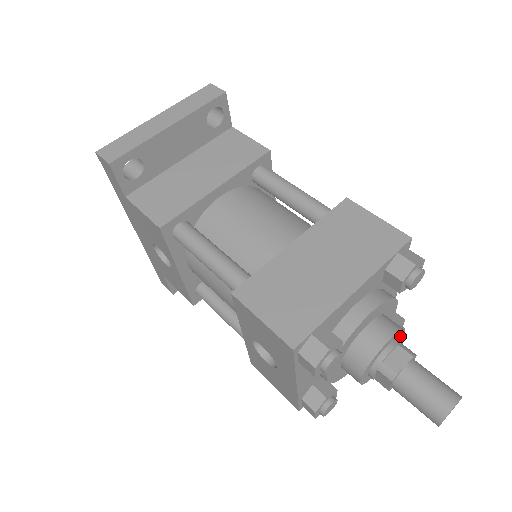
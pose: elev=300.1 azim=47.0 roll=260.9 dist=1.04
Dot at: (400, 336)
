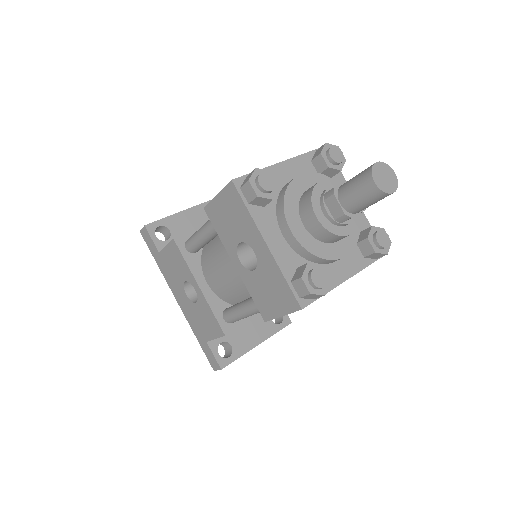
Dot at: occluded
